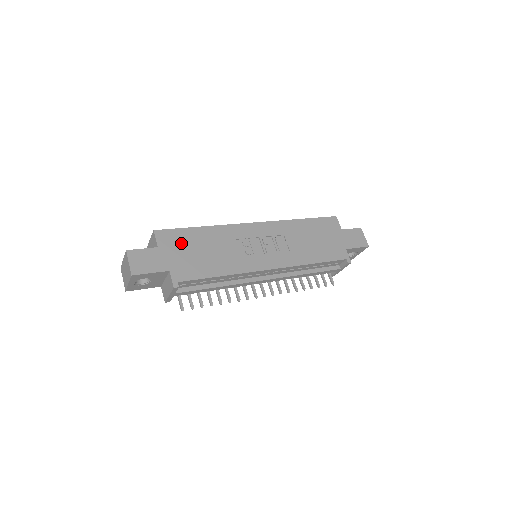
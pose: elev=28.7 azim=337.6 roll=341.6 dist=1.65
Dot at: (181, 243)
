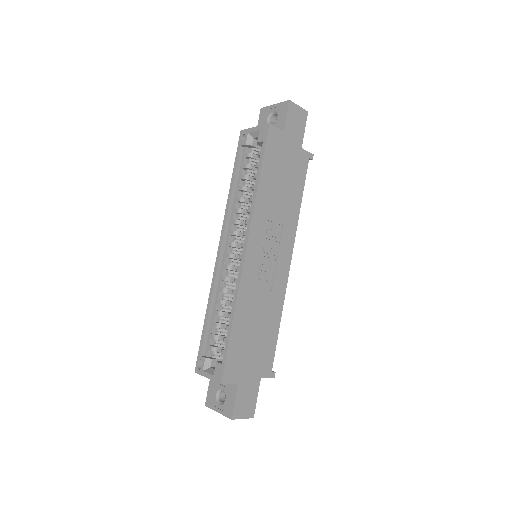
Dot at: (241, 356)
